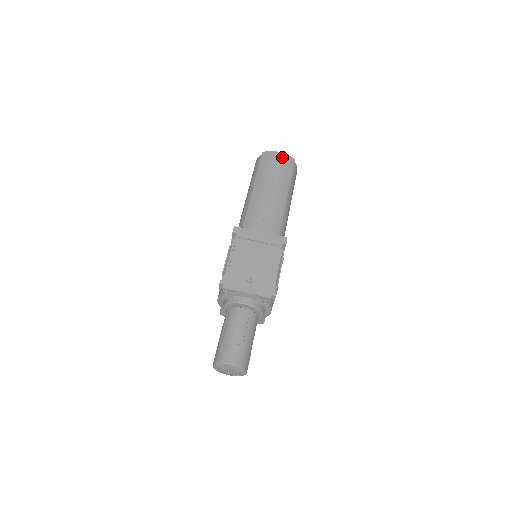
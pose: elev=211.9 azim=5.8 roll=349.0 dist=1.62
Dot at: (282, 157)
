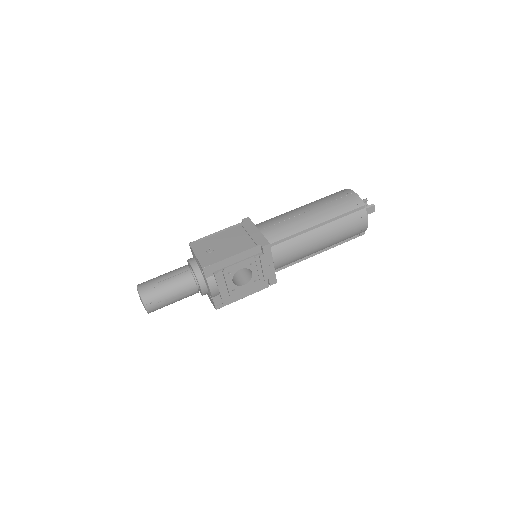
Dot at: (352, 196)
